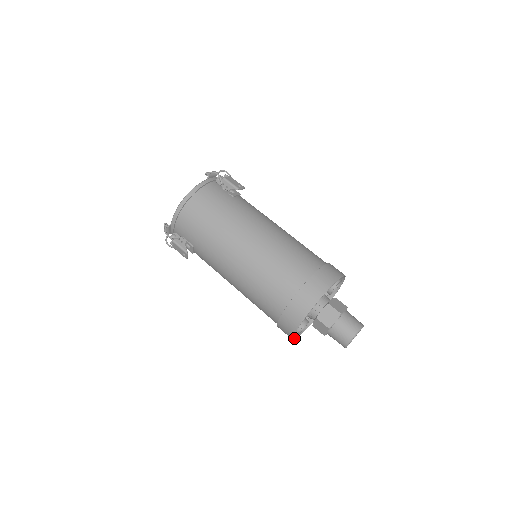
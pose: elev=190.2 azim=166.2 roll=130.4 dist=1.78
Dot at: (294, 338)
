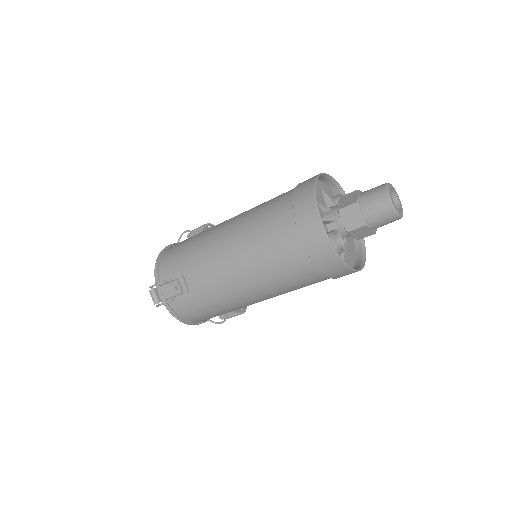
Dot at: (338, 256)
